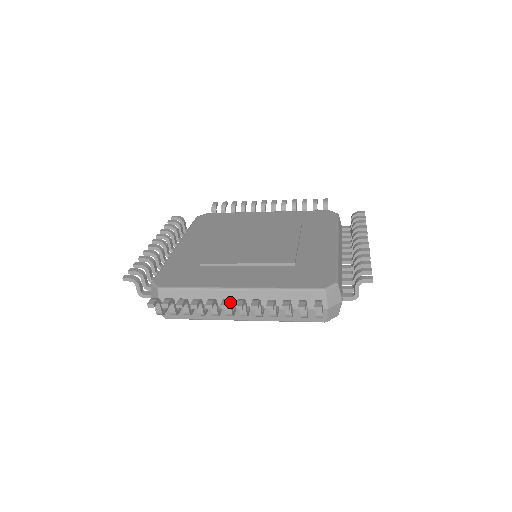
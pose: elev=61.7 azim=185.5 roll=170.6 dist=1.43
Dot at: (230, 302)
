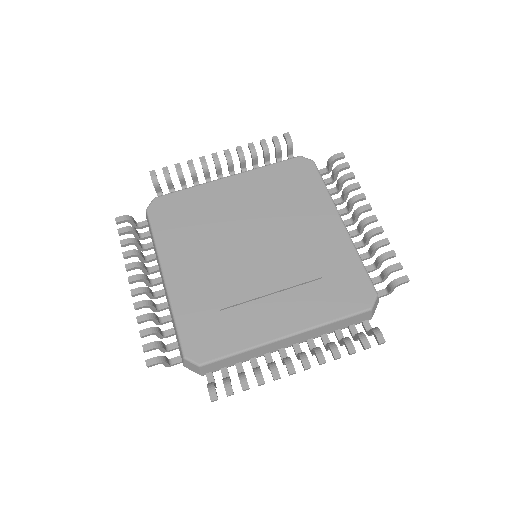
Dot at: (290, 360)
